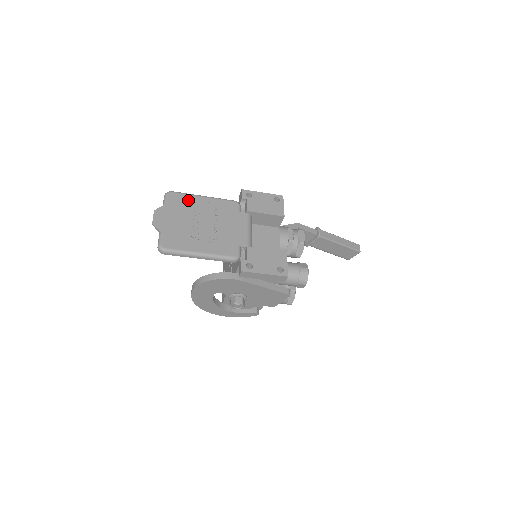
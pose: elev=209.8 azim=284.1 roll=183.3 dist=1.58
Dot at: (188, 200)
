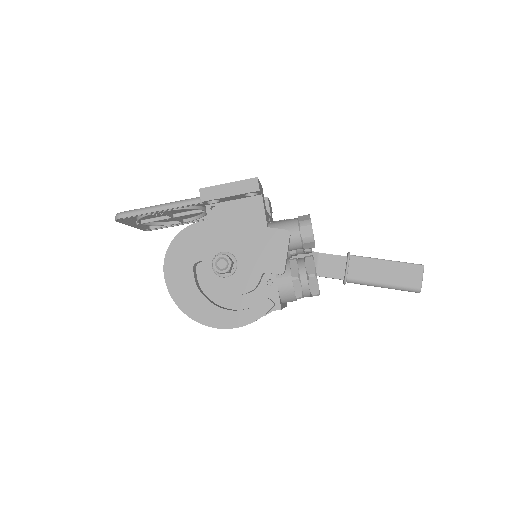
Dot at: occluded
